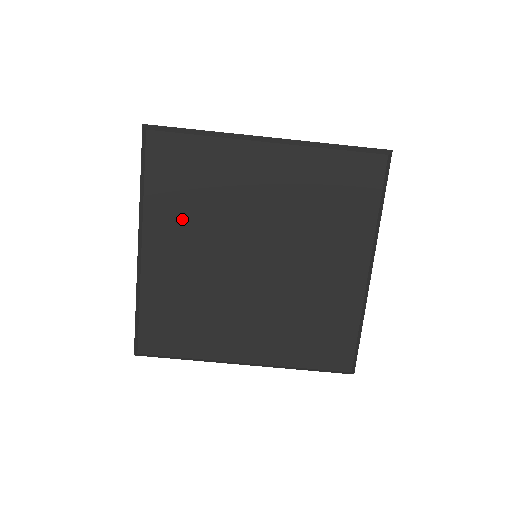
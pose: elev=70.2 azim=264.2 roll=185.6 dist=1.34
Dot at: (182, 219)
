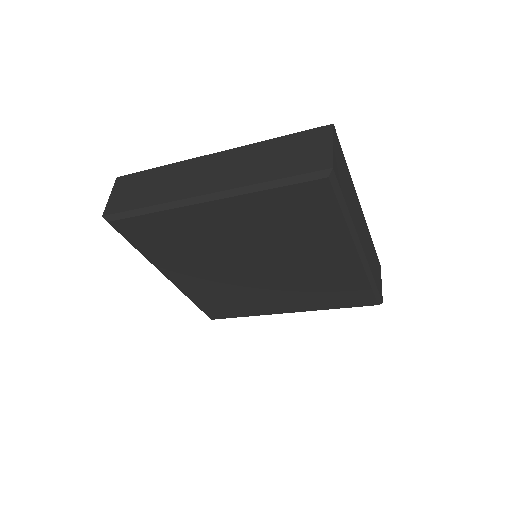
Dot at: (180, 260)
